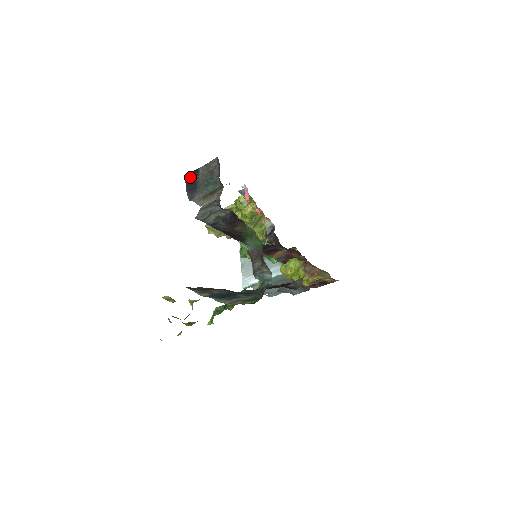
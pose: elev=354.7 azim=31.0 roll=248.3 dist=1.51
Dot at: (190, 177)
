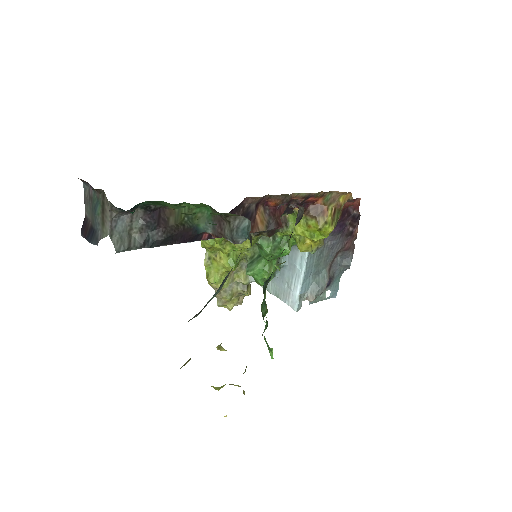
Dot at: (84, 230)
